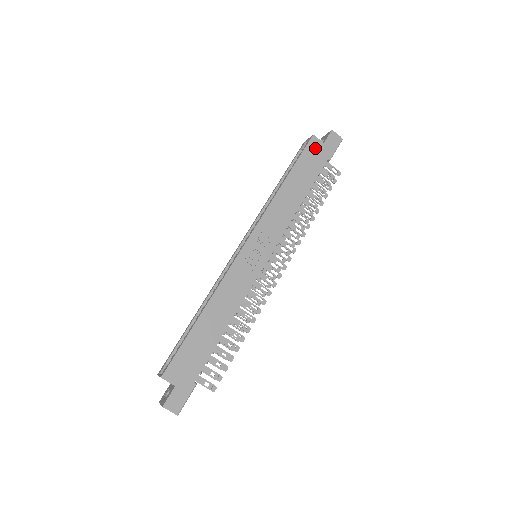
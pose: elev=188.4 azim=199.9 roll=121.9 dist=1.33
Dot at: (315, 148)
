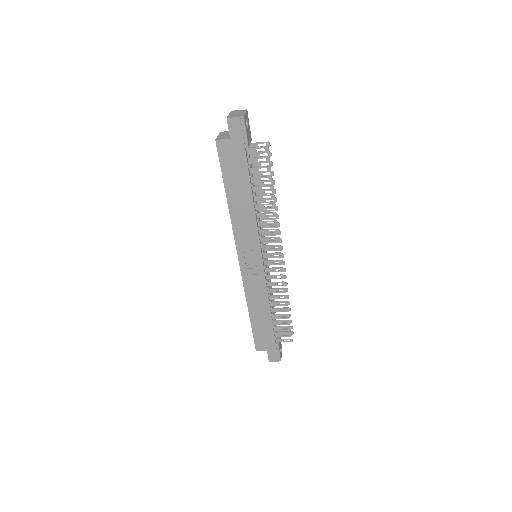
Dot at: (227, 151)
